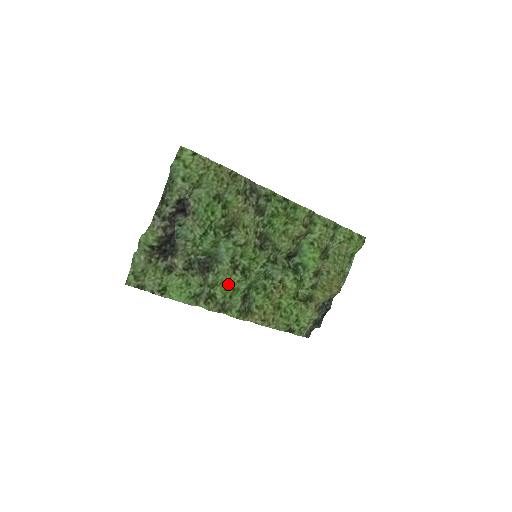
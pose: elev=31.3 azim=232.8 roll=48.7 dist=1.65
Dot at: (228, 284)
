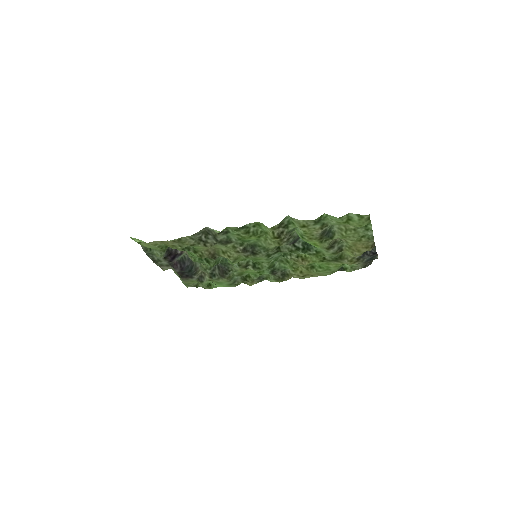
Dot at: (251, 271)
